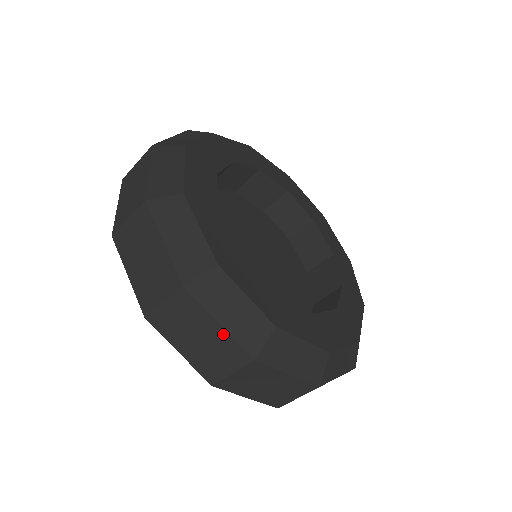
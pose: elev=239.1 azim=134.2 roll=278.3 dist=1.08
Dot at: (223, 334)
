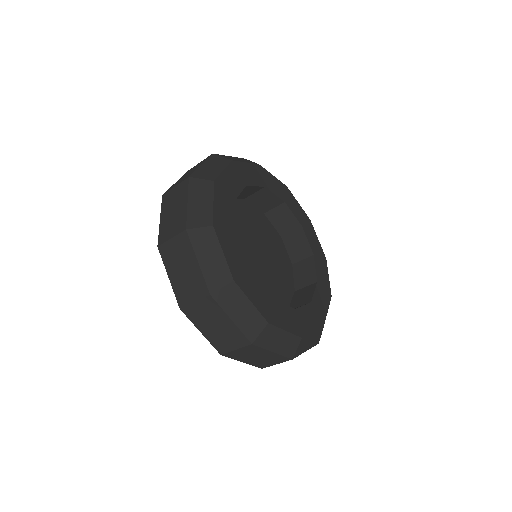
Dot at: (233, 326)
